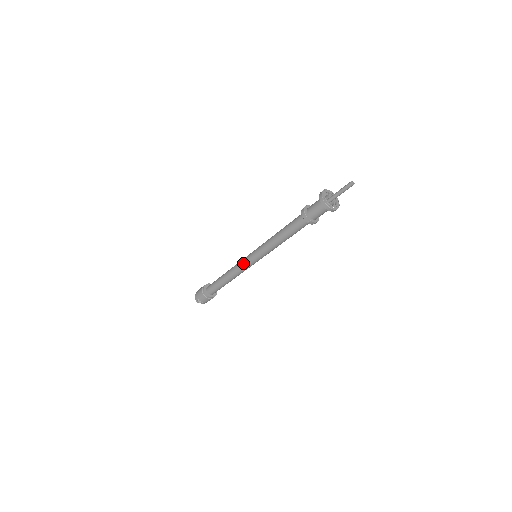
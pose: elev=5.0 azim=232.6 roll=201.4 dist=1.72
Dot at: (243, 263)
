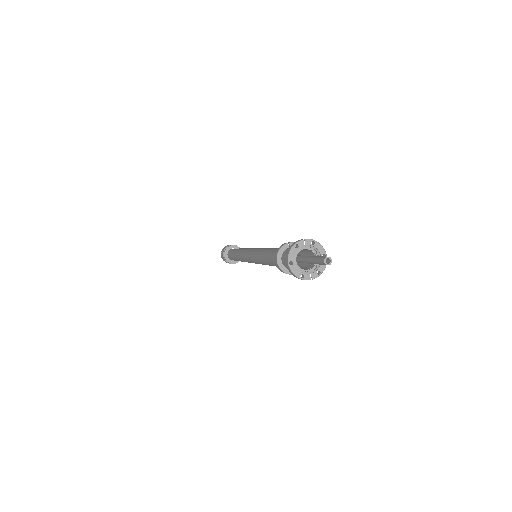
Dot at: (244, 258)
